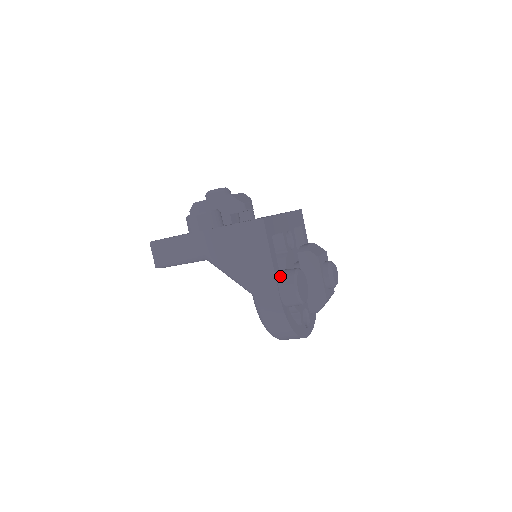
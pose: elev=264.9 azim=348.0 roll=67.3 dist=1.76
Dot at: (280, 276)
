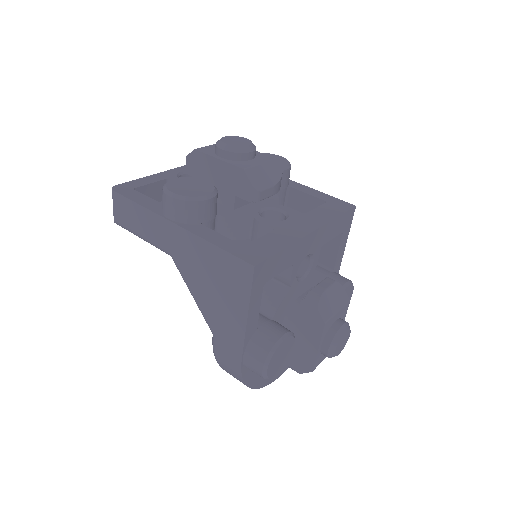
Dot at: (254, 337)
